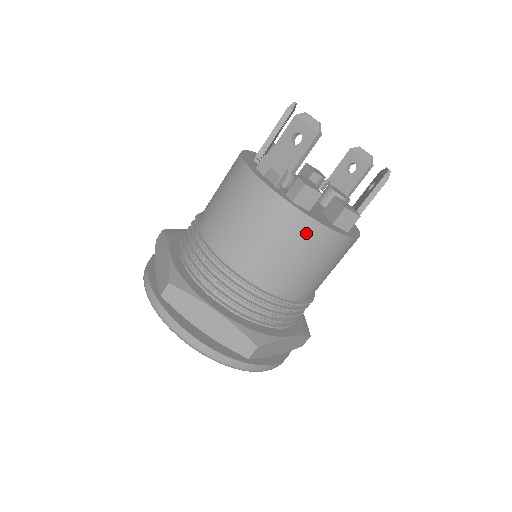
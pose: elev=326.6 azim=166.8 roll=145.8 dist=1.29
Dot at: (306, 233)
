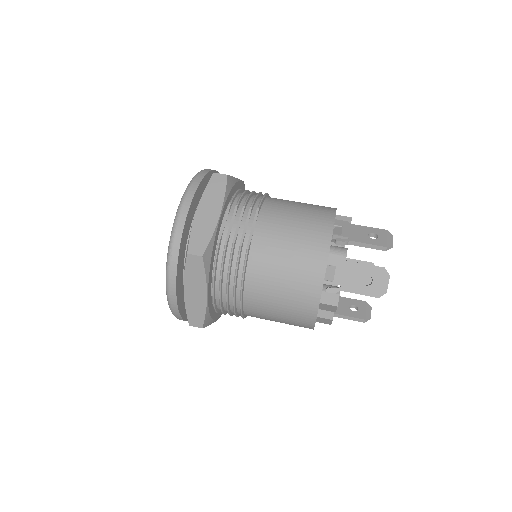
Dot at: (303, 320)
